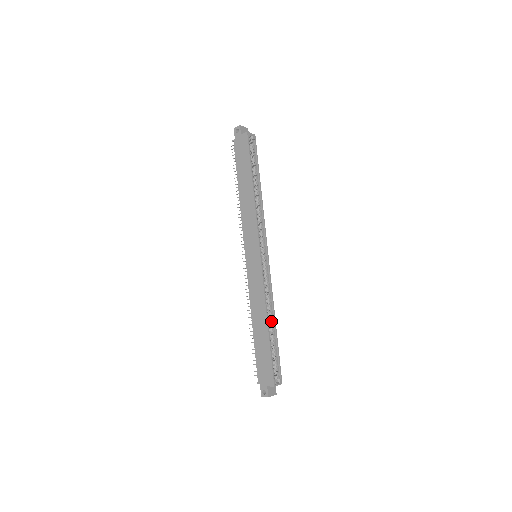
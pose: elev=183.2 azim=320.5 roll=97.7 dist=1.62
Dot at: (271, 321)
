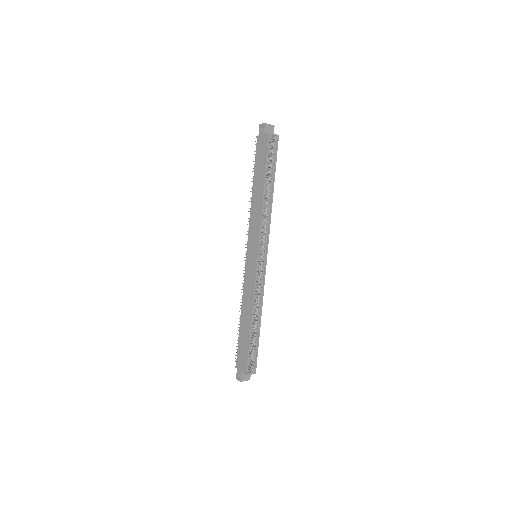
Dot at: (257, 318)
